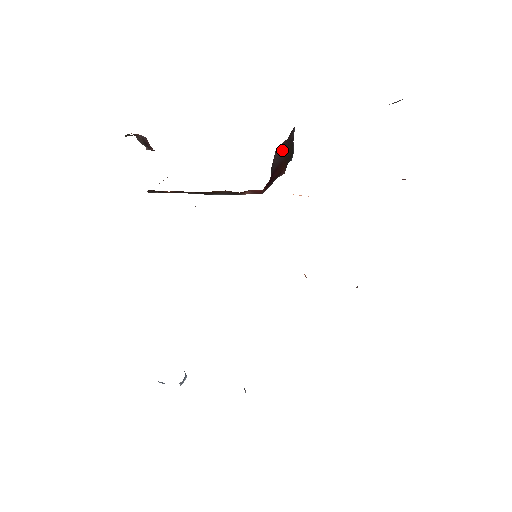
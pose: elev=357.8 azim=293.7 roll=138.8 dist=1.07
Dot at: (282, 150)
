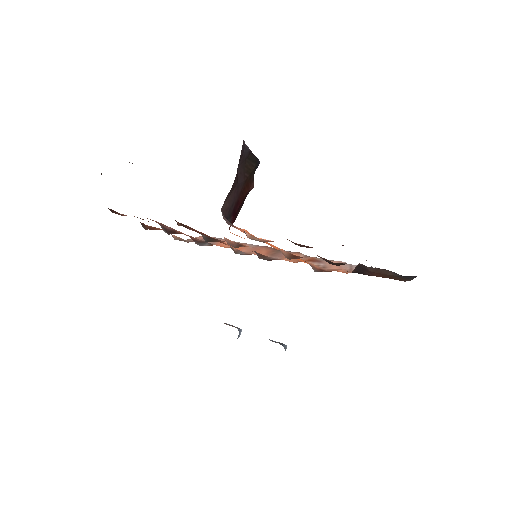
Dot at: (233, 192)
